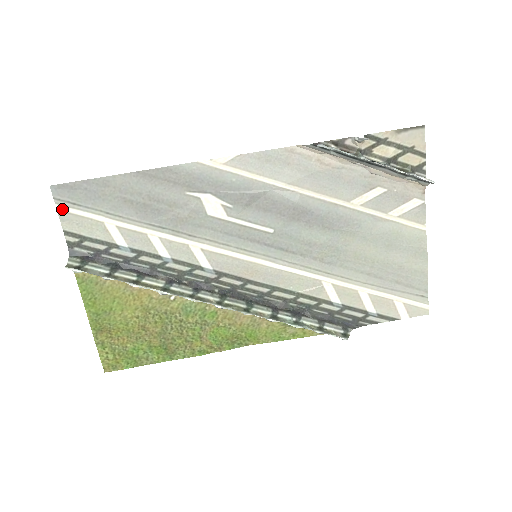
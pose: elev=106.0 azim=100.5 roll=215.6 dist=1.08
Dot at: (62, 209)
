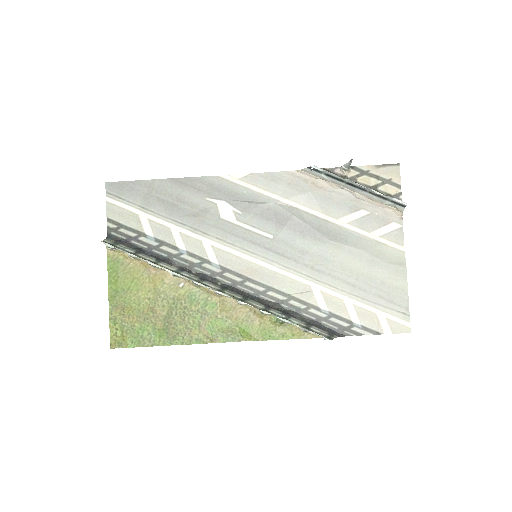
Dot at: (110, 201)
